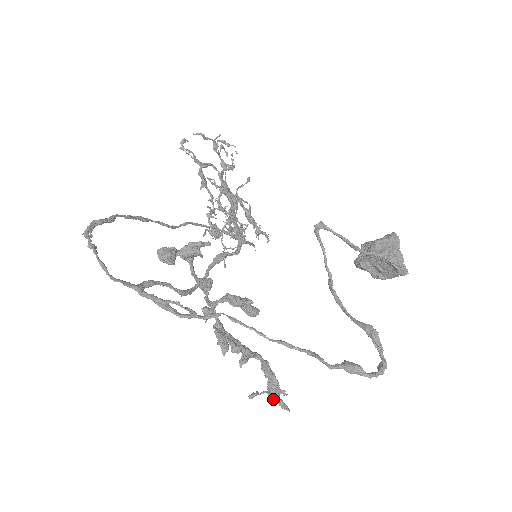
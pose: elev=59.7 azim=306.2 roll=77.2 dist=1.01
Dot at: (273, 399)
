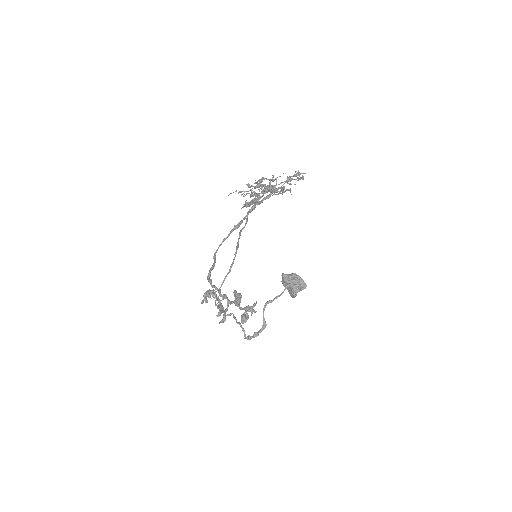
Dot at: occluded
